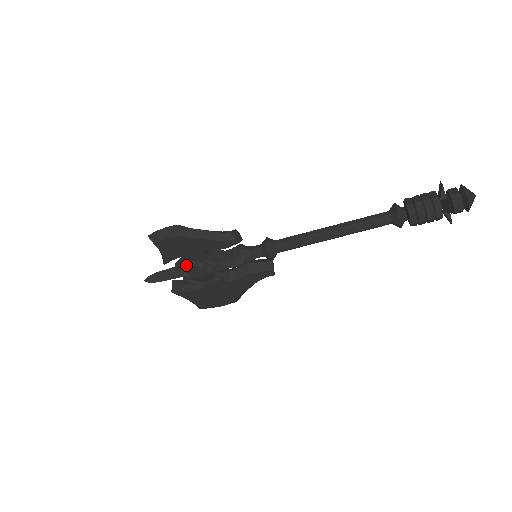
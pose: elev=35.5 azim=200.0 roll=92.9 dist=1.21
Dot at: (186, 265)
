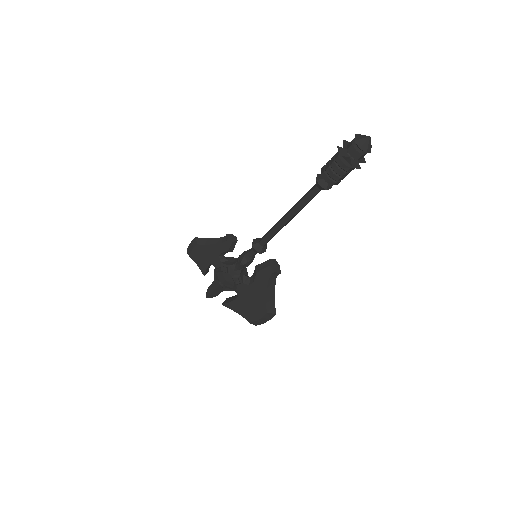
Dot at: (214, 272)
